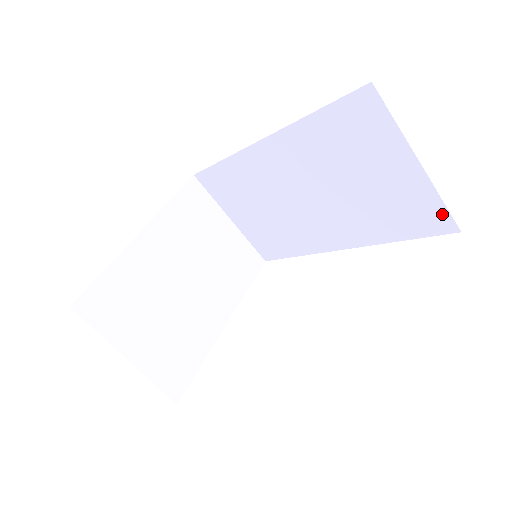
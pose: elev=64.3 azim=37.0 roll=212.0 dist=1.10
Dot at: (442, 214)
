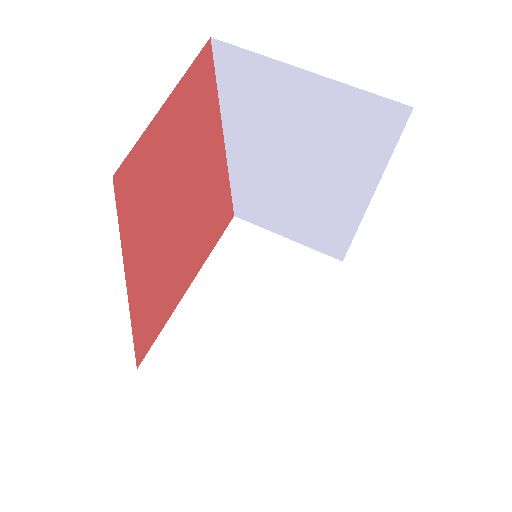
Dot at: (379, 104)
